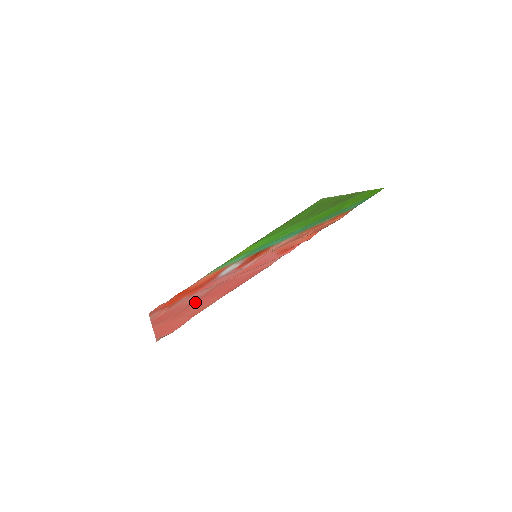
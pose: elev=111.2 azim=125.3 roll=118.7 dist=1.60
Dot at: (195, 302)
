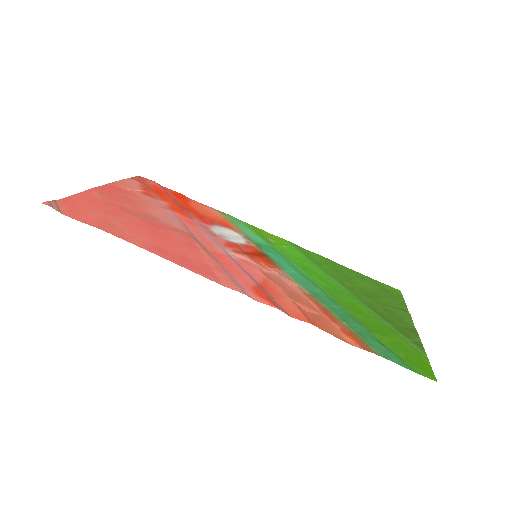
Dot at: (143, 218)
